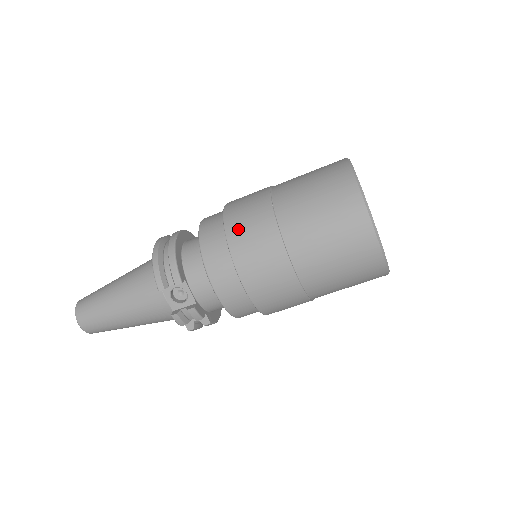
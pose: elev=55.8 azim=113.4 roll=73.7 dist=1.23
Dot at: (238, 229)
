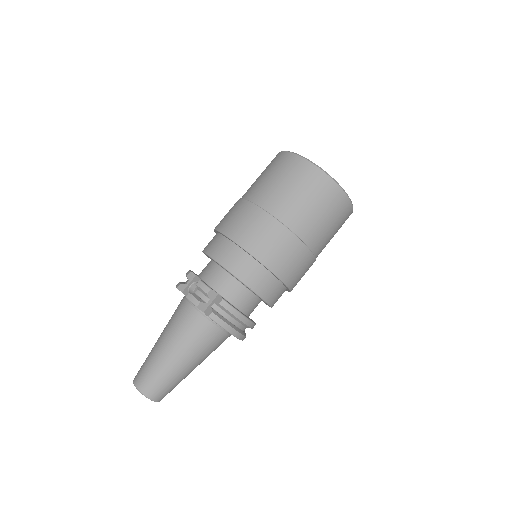
Dot at: occluded
